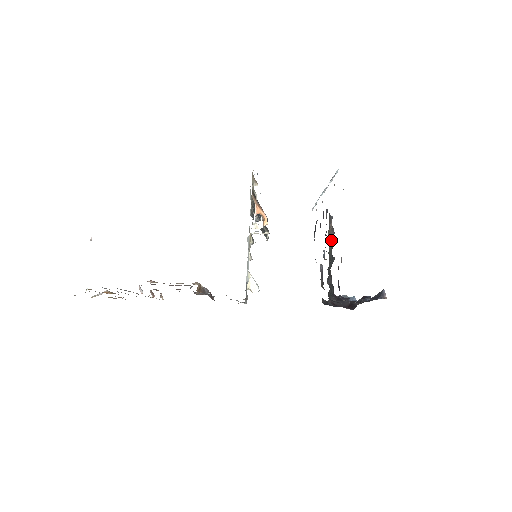
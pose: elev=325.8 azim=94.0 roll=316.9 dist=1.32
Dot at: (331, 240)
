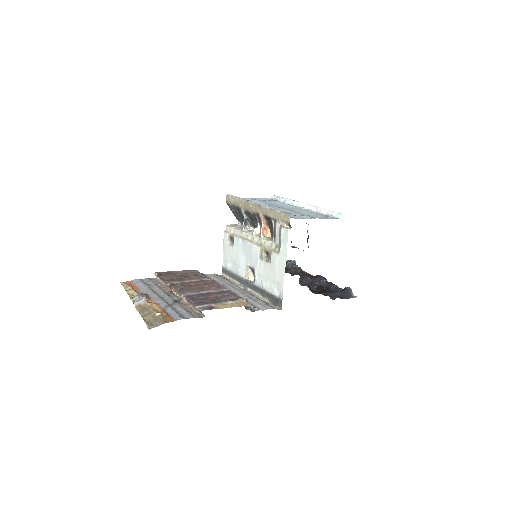
Dot at: (307, 242)
